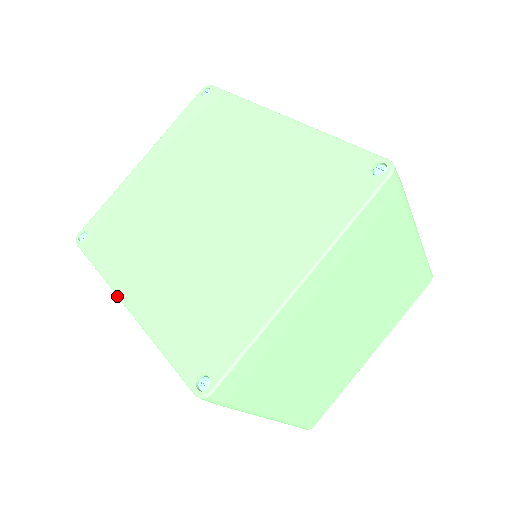
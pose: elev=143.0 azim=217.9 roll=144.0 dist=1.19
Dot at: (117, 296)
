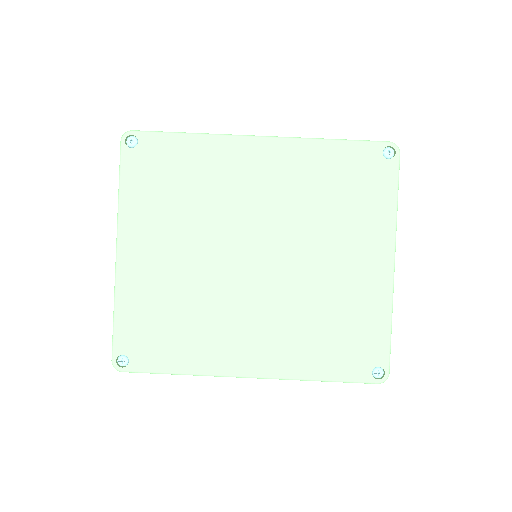
Dot at: occluded
